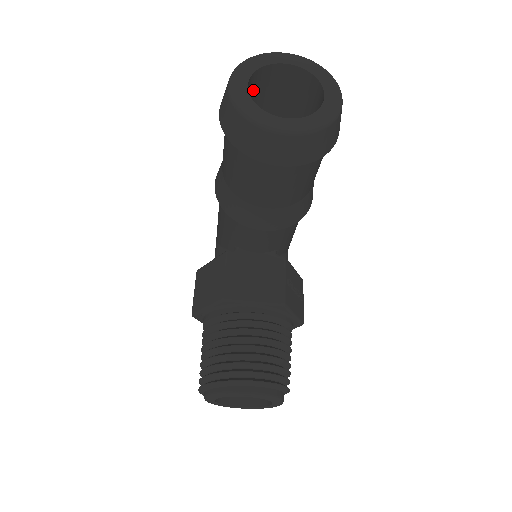
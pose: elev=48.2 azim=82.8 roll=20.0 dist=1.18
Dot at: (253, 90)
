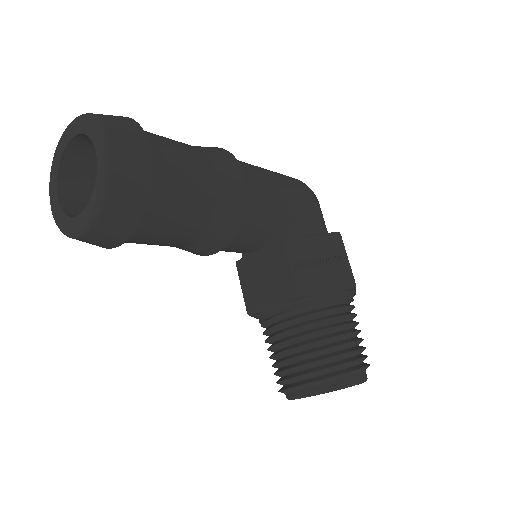
Dot at: (82, 175)
